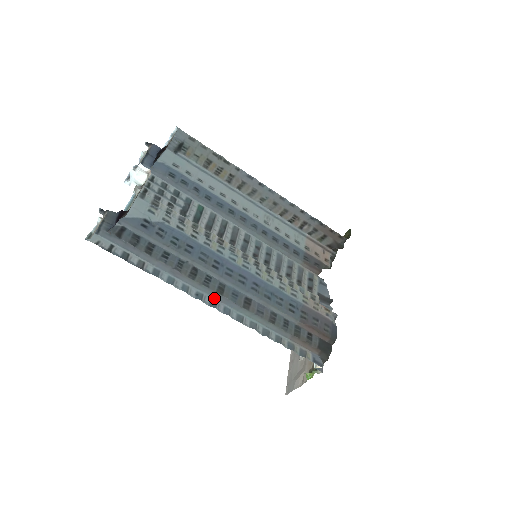
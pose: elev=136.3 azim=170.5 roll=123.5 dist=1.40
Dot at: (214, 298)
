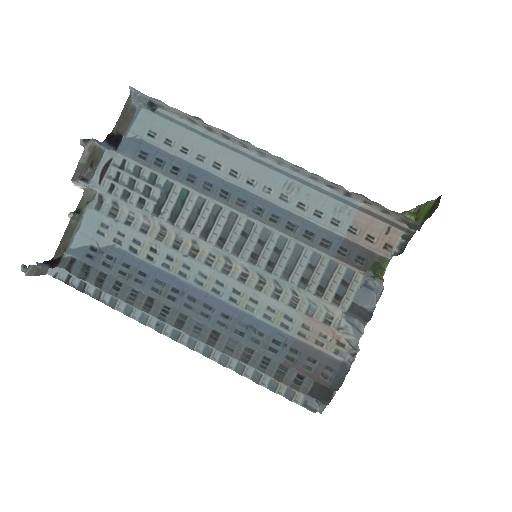
Dot at: occluded
